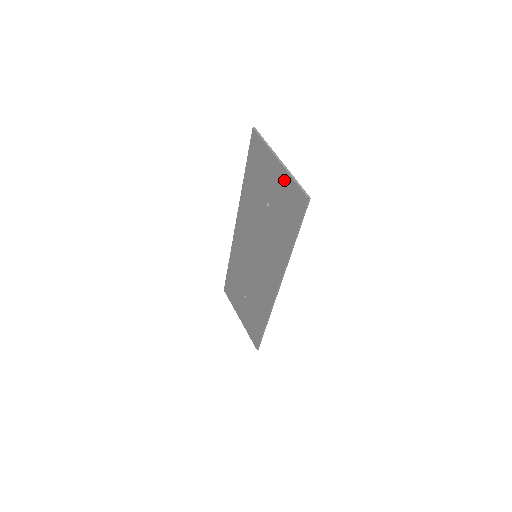
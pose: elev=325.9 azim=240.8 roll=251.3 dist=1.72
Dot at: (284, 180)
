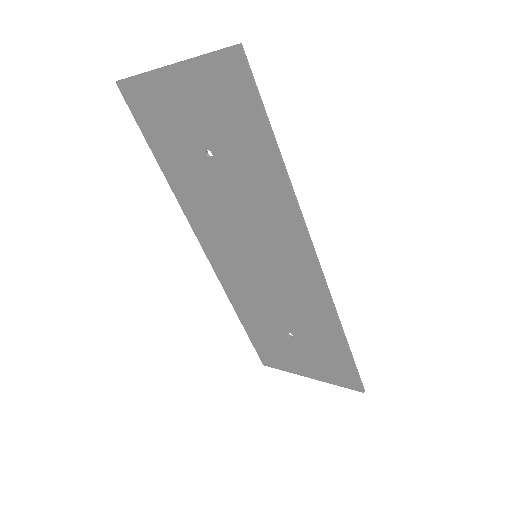
Dot at: (195, 80)
